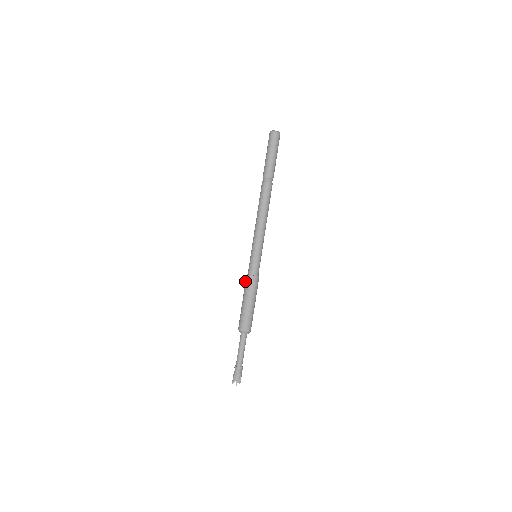
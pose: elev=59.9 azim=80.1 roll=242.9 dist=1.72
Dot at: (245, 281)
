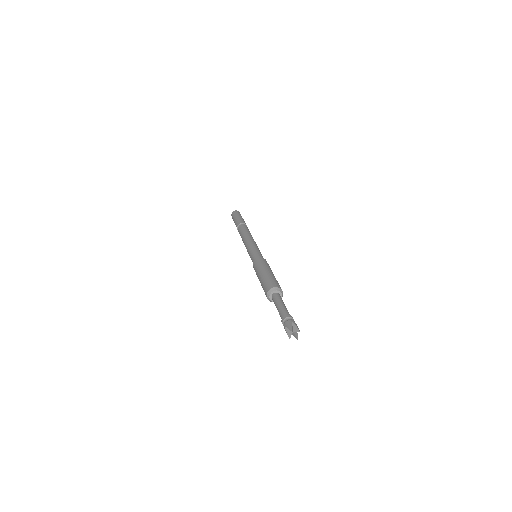
Dot at: occluded
